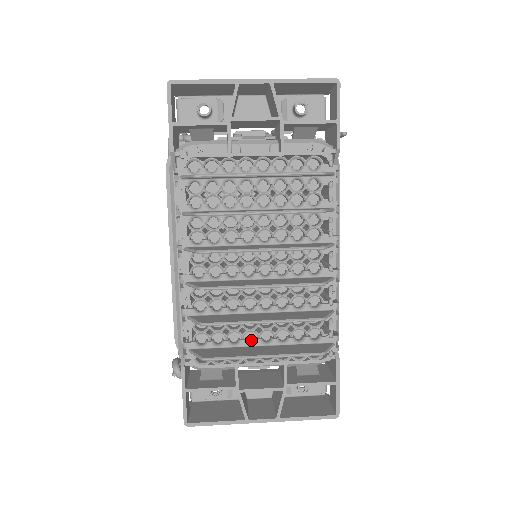
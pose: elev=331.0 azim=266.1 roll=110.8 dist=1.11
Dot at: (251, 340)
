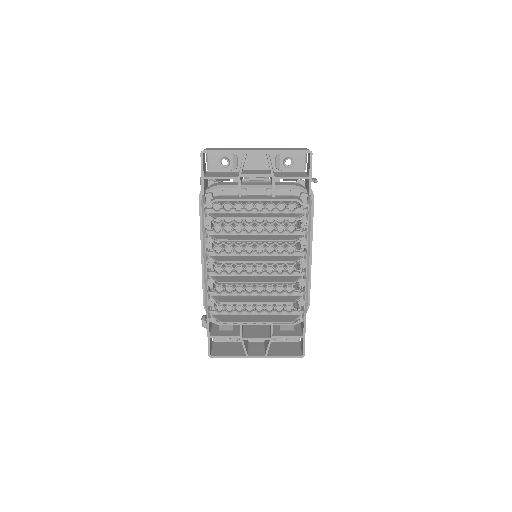
Dot at: (250, 310)
